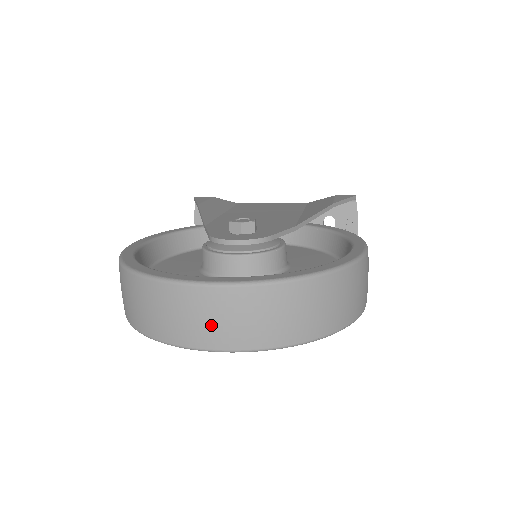
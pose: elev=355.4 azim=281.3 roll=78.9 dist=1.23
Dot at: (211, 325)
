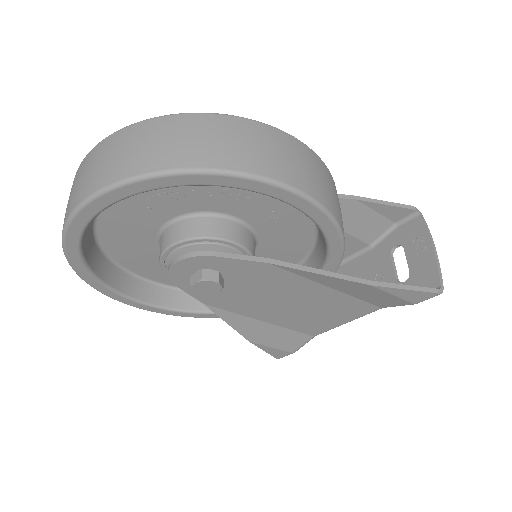
Dot at: (75, 189)
